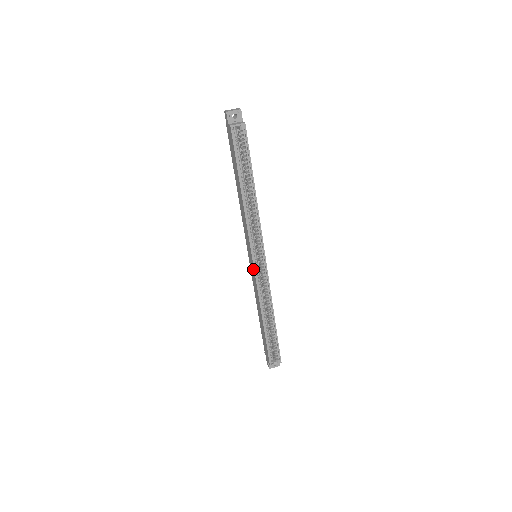
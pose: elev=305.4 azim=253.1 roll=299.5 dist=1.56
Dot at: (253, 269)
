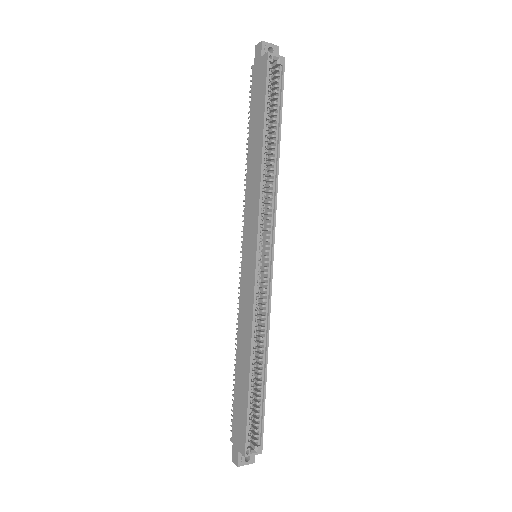
Dot at: (252, 271)
